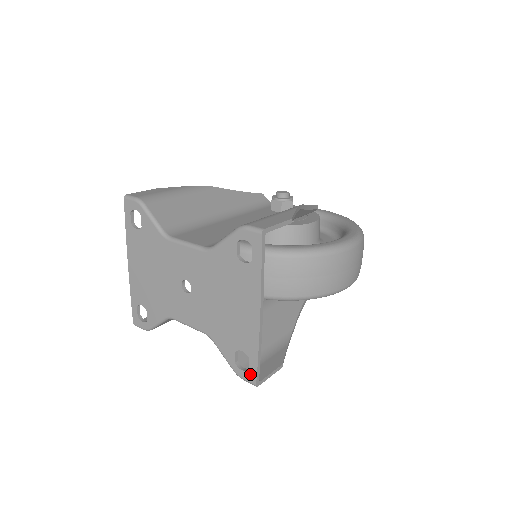
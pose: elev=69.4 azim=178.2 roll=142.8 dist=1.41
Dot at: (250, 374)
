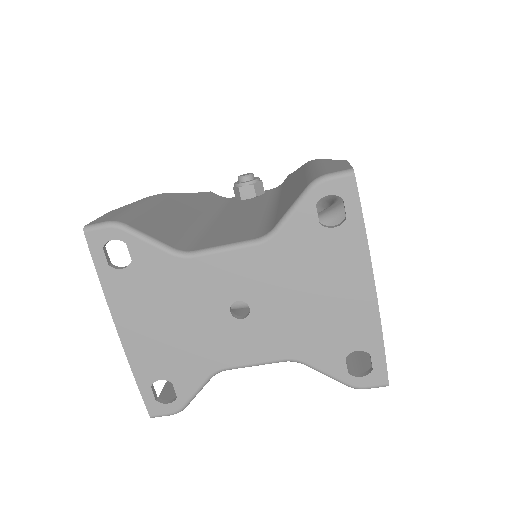
Dot at: (376, 375)
